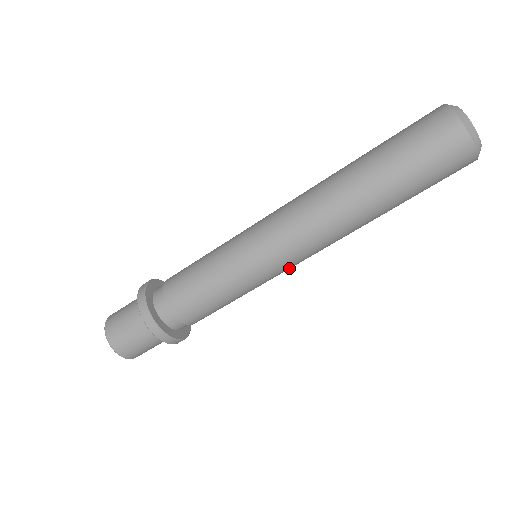
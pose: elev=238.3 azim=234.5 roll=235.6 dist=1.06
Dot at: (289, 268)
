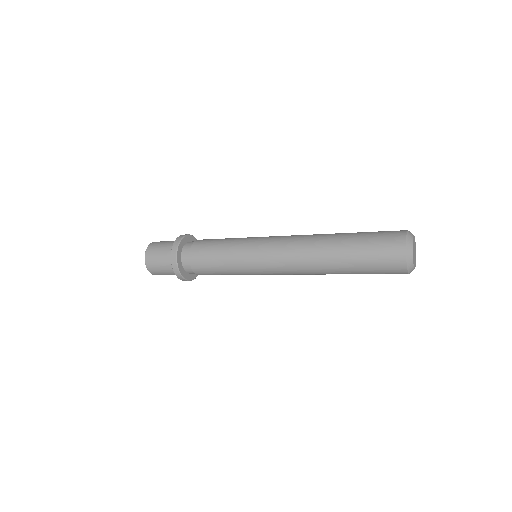
Dot at: occluded
